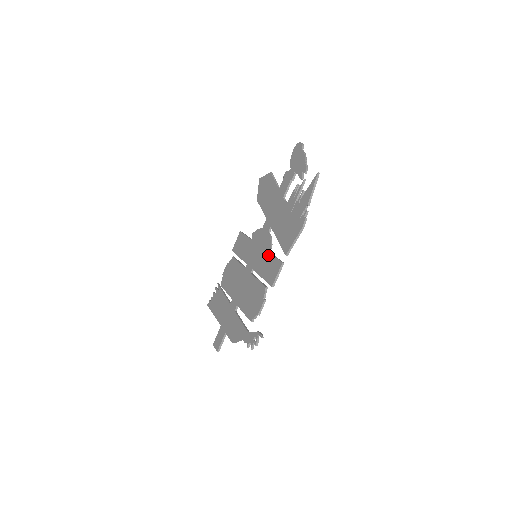
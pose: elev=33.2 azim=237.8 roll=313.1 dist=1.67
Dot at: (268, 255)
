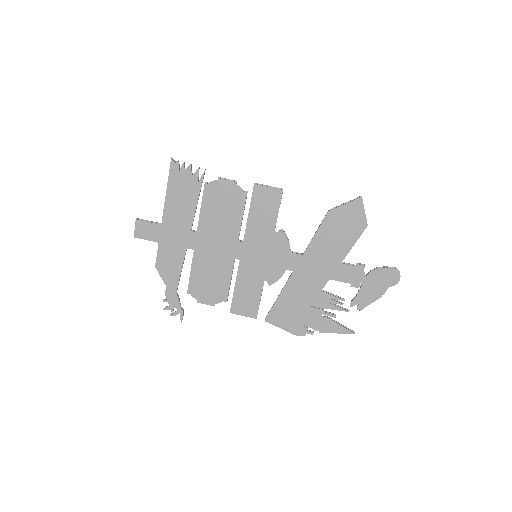
Dot at: (260, 287)
